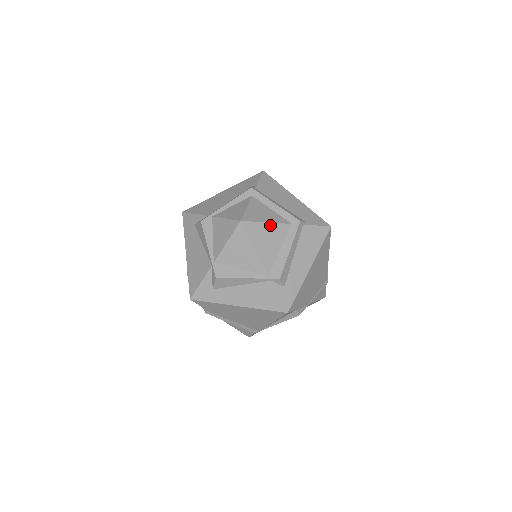
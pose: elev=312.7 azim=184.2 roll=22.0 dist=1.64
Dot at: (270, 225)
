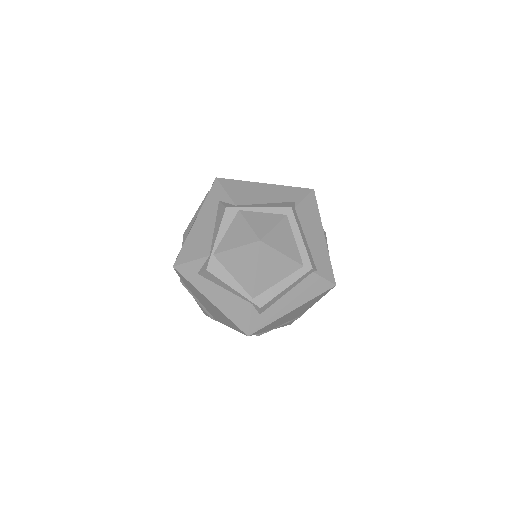
Dot at: (284, 257)
